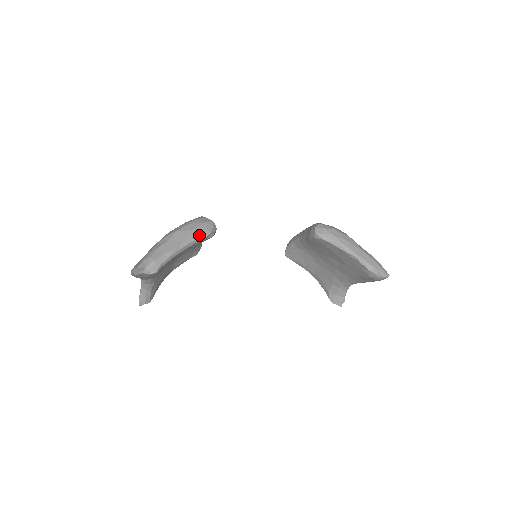
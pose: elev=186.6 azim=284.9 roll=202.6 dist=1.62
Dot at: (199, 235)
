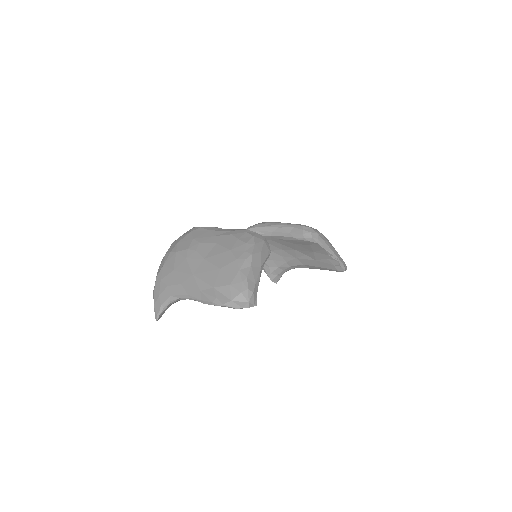
Dot at: (267, 256)
